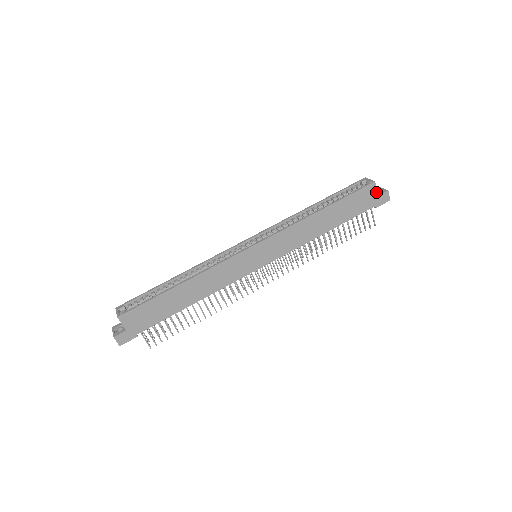
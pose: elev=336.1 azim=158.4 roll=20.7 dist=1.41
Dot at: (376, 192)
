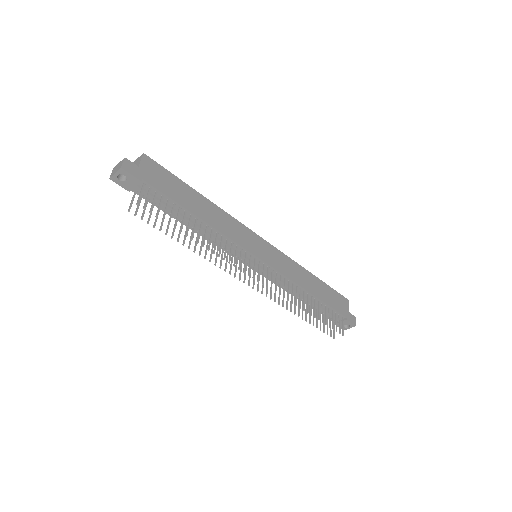
Dot at: (348, 308)
